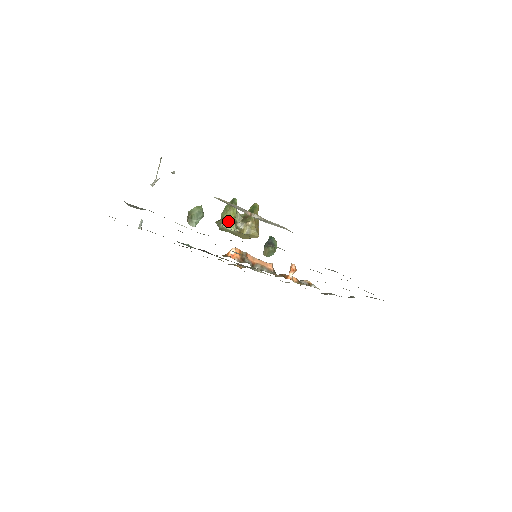
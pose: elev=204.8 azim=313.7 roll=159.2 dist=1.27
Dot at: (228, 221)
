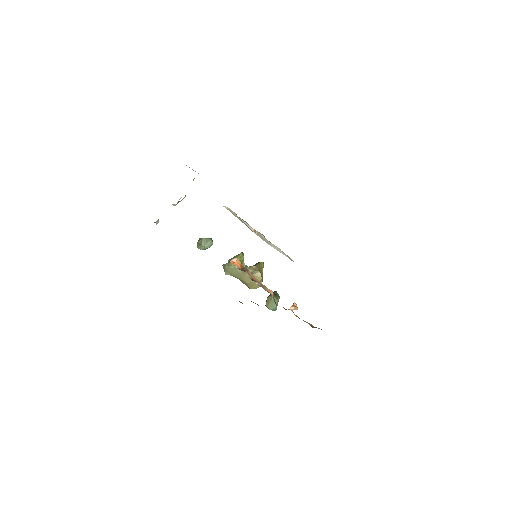
Dot at: occluded
